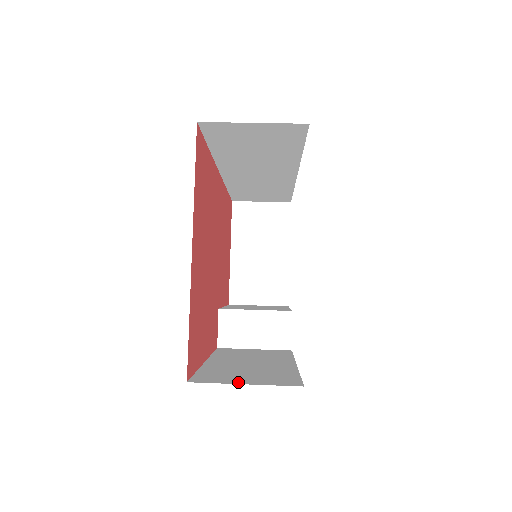
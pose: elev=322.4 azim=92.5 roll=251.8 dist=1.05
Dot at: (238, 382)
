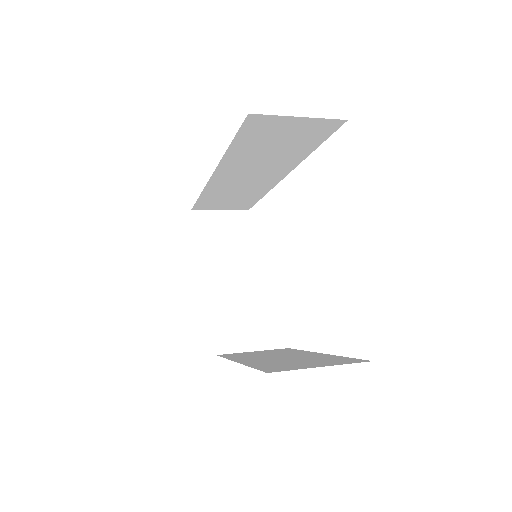
Dot at: (312, 366)
